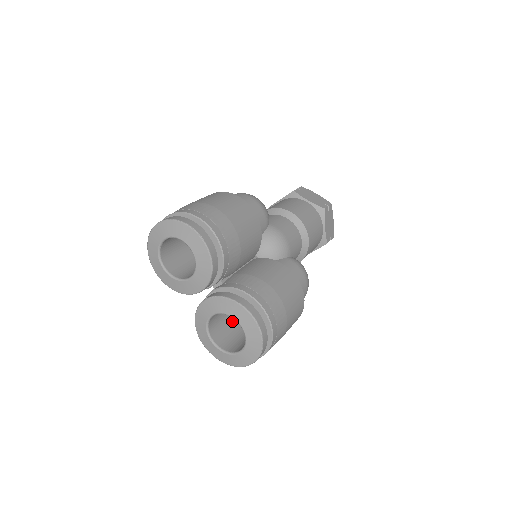
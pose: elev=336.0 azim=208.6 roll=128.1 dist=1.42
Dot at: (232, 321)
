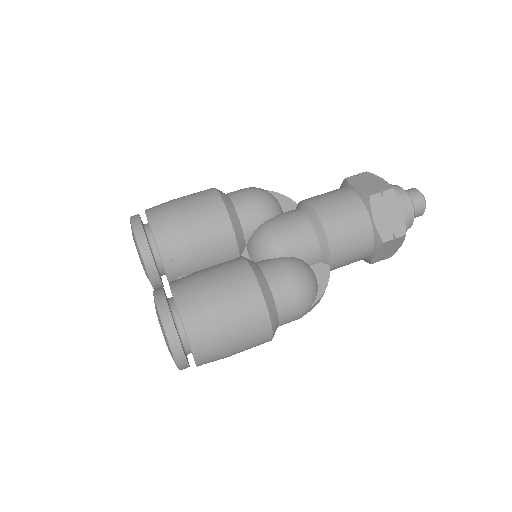
Dot at: occluded
